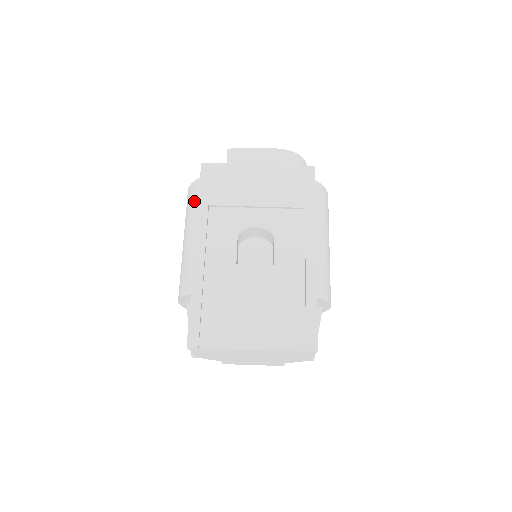
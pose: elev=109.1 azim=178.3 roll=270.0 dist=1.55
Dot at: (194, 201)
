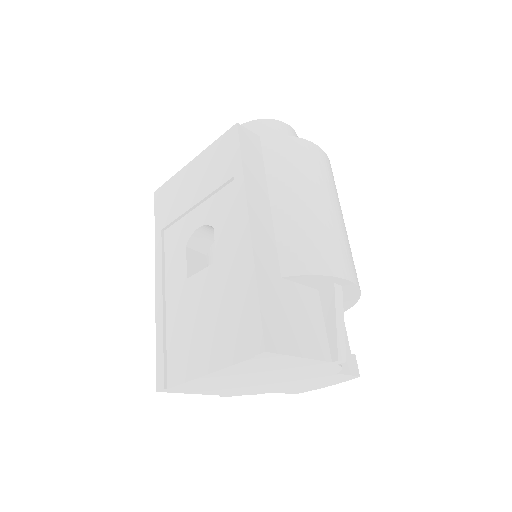
Dot at: occluded
